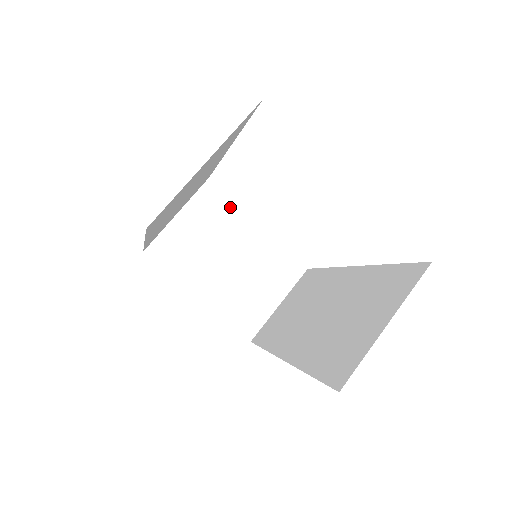
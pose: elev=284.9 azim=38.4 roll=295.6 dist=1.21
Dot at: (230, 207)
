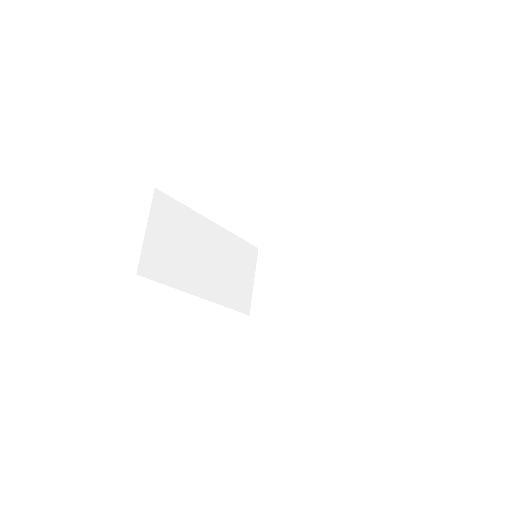
Dot at: (279, 252)
